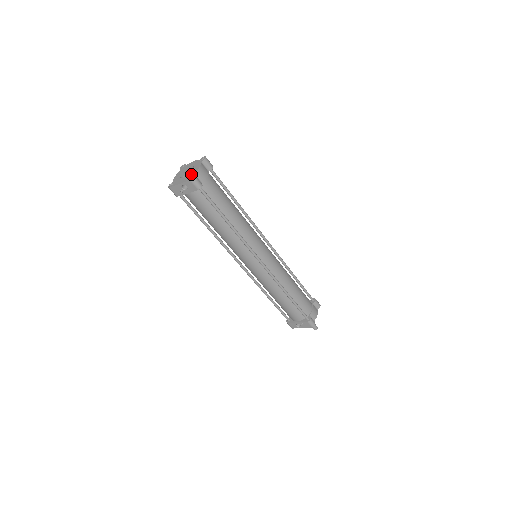
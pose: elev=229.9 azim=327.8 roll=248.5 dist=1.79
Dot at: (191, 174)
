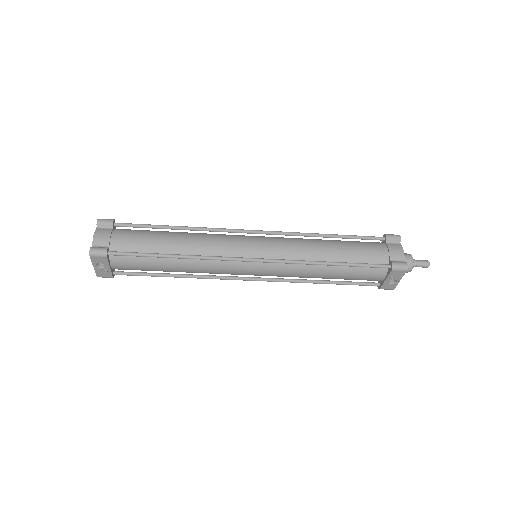
Dot at: occluded
